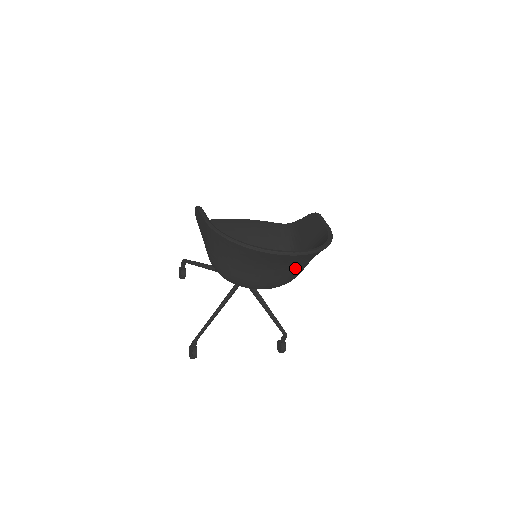
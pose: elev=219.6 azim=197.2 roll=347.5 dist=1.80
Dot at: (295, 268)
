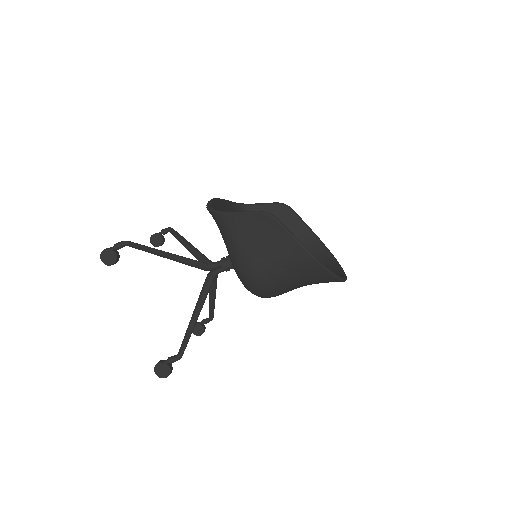
Dot at: occluded
